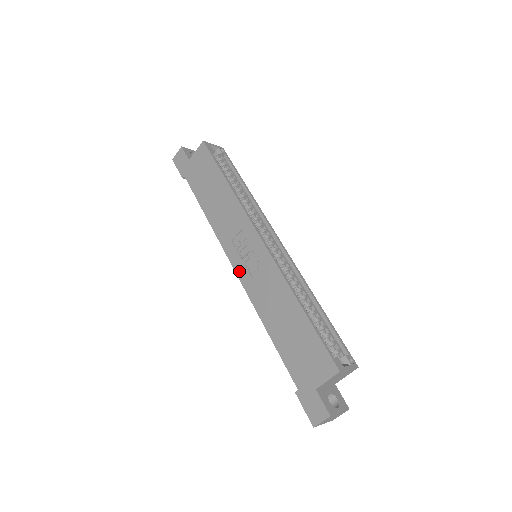
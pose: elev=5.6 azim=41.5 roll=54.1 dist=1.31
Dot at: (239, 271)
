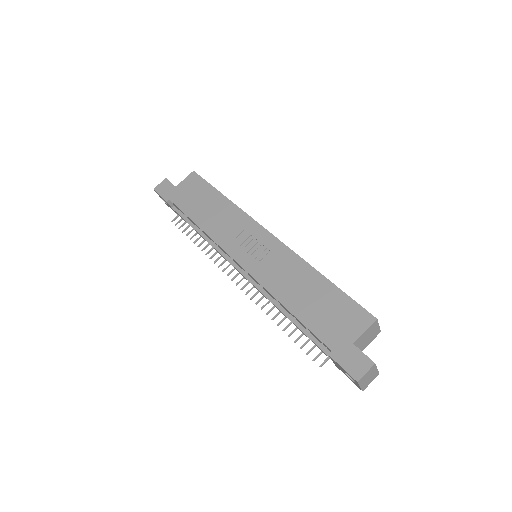
Dot at: (244, 263)
